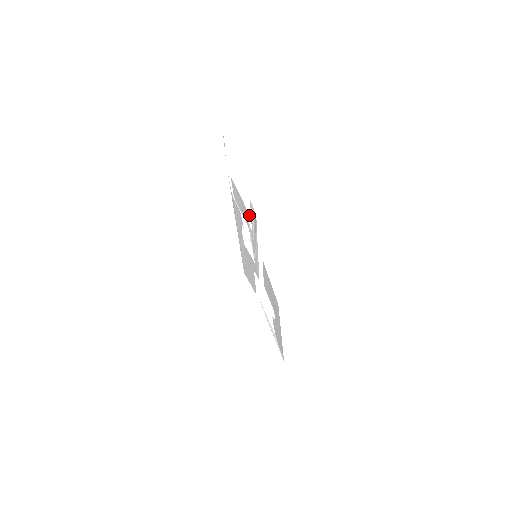
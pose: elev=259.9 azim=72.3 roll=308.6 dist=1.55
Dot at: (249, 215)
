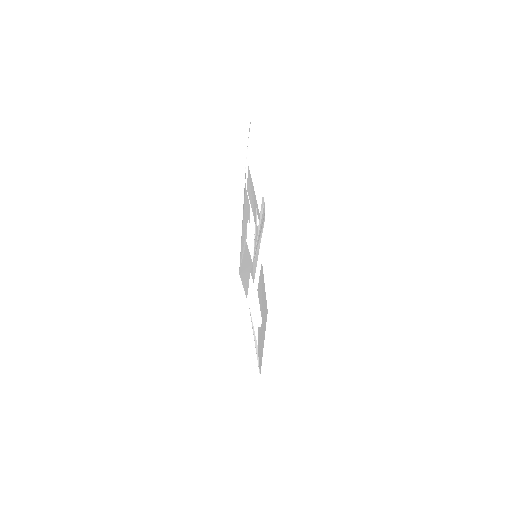
Dot at: (258, 210)
